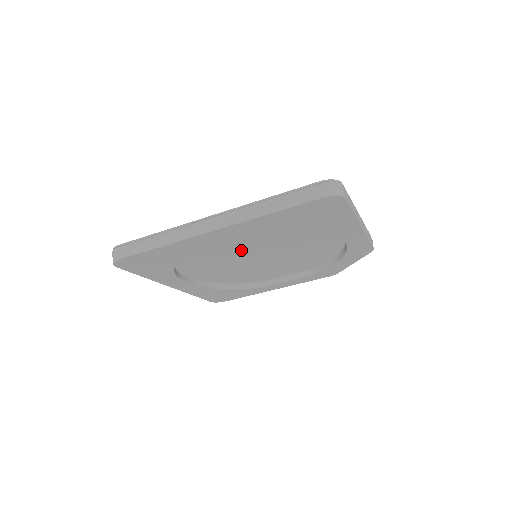
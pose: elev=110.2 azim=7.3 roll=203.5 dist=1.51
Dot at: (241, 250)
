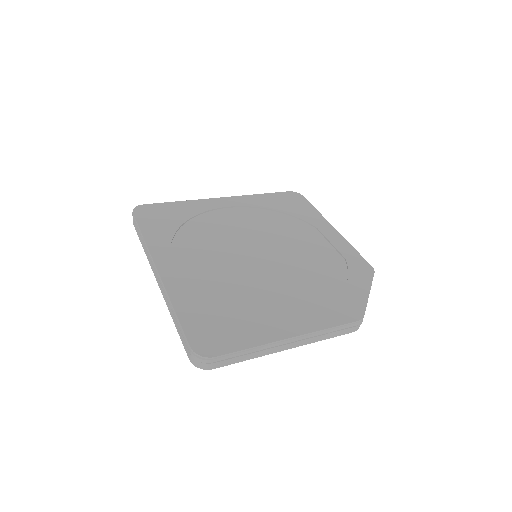
Dot at: occluded
